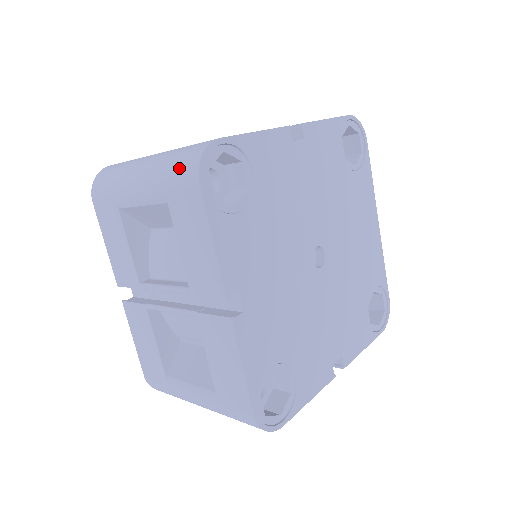
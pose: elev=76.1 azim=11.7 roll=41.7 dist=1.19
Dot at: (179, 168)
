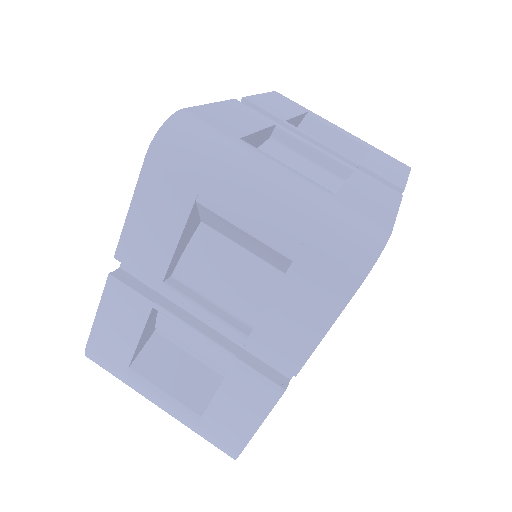
Dot at: (340, 245)
